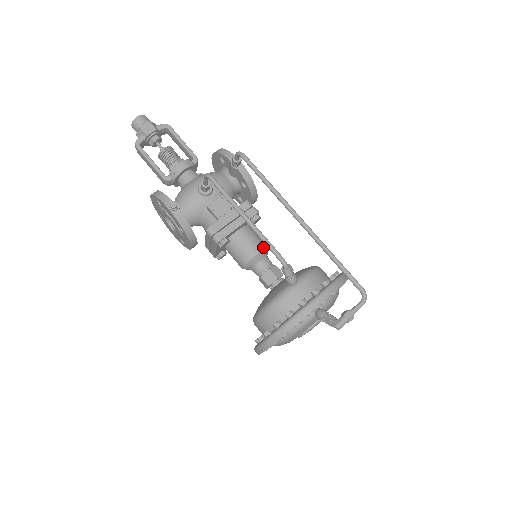
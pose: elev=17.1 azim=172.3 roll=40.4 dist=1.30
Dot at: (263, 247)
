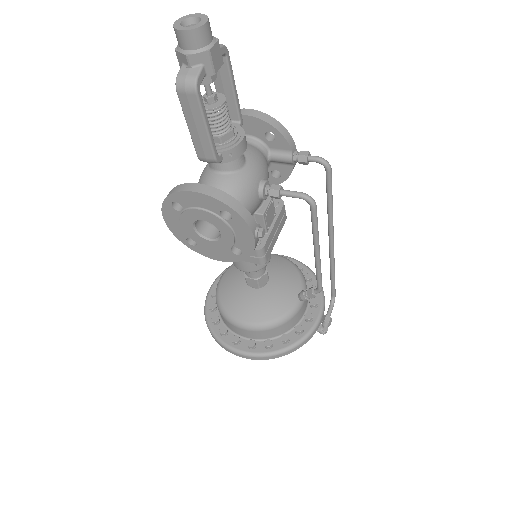
Dot at: occluded
